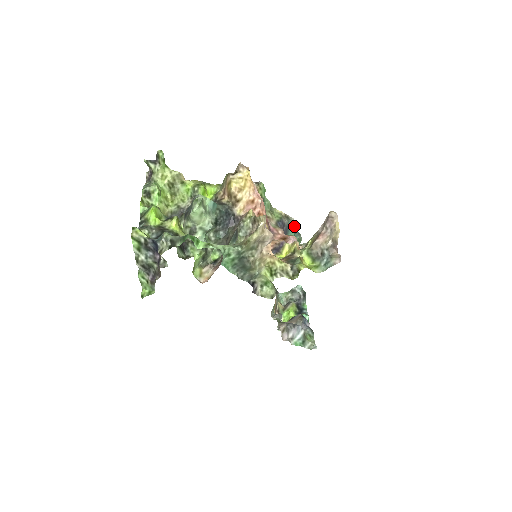
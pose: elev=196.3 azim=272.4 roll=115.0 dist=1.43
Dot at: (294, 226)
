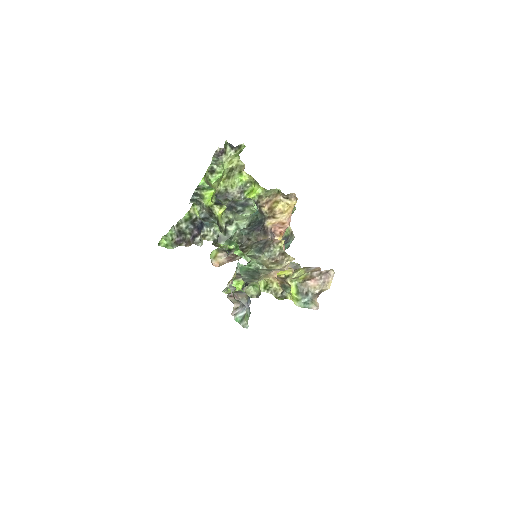
Dot at: (291, 242)
